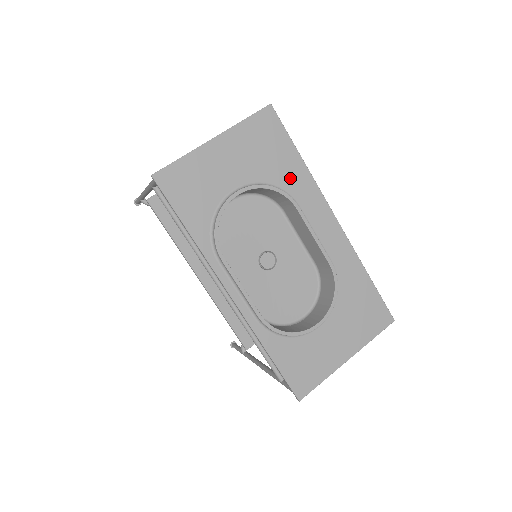
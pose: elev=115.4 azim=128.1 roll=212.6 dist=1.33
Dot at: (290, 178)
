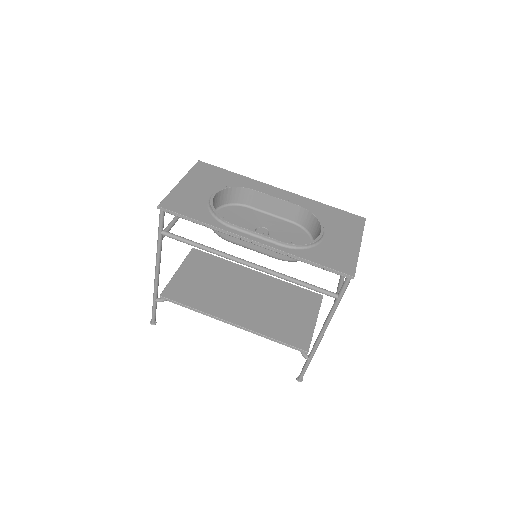
Dot at: (237, 182)
